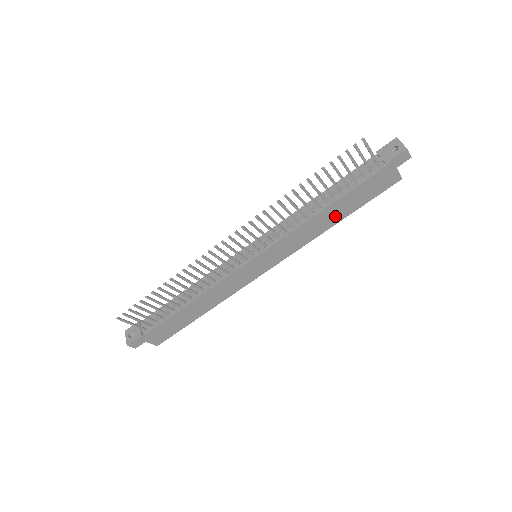
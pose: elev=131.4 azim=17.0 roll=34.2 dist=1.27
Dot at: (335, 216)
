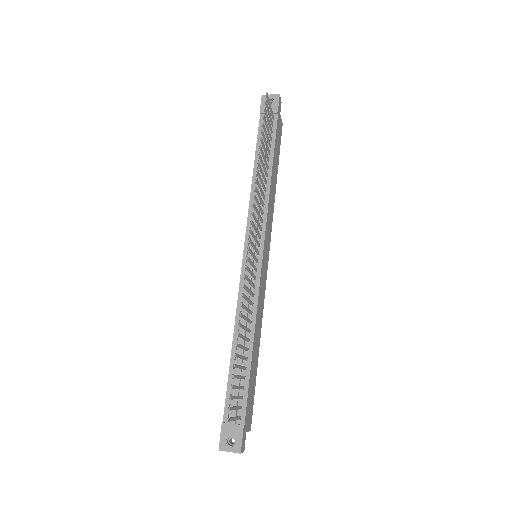
Dot at: (275, 178)
